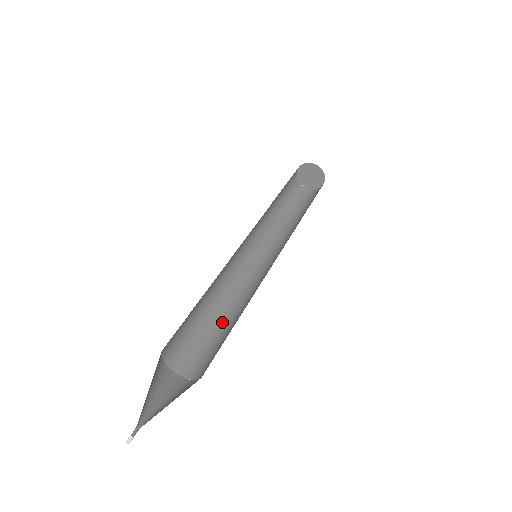
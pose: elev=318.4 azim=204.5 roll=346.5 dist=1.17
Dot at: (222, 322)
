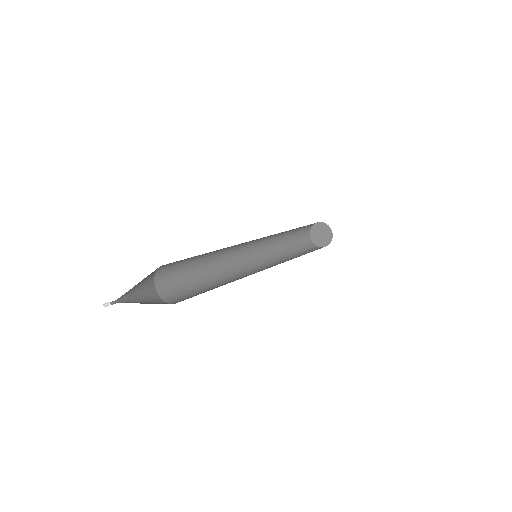
Dot at: (211, 286)
